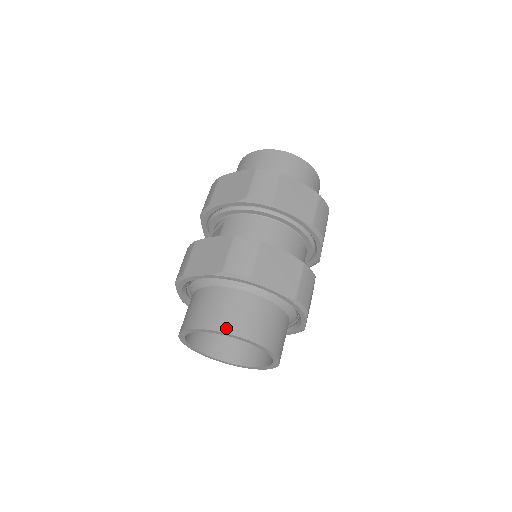
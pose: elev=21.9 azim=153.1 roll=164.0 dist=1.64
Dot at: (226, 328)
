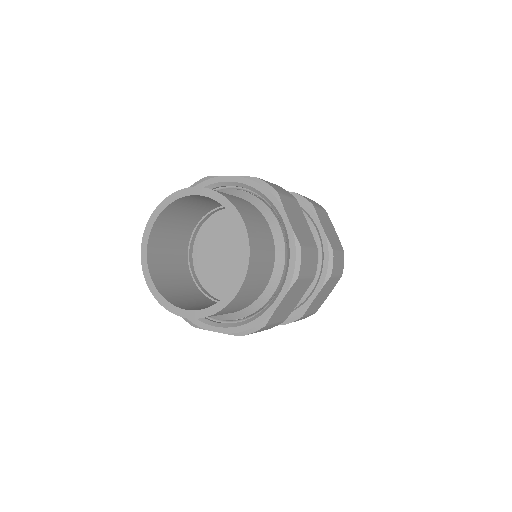
Dot at: (229, 198)
